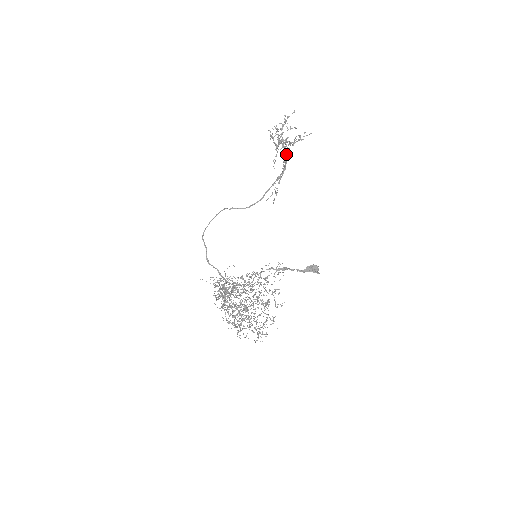
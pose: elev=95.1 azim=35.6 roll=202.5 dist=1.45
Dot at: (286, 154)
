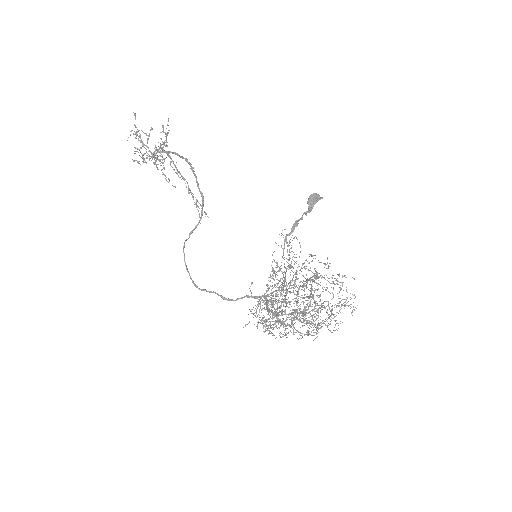
Dot at: occluded
